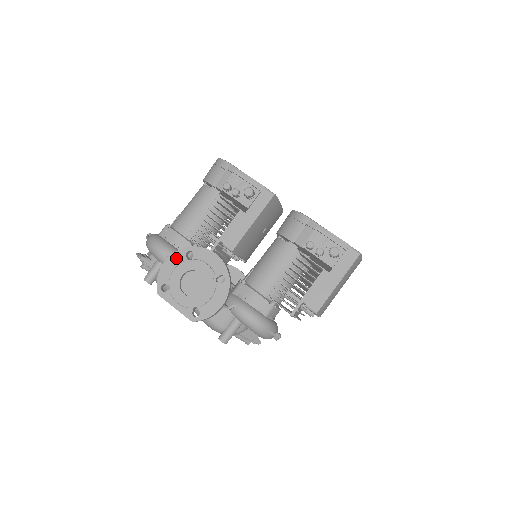
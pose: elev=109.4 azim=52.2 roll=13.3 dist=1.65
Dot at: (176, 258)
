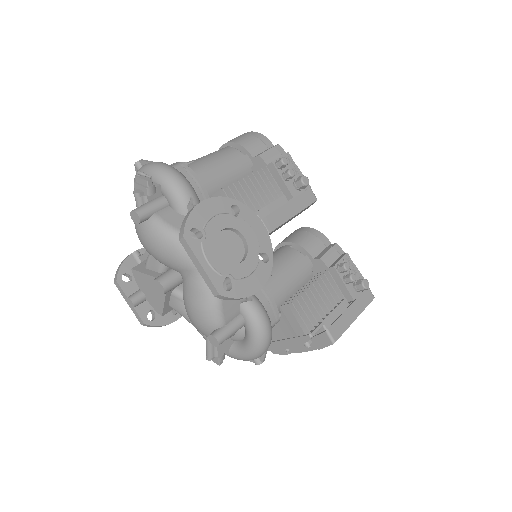
Dot at: (219, 204)
